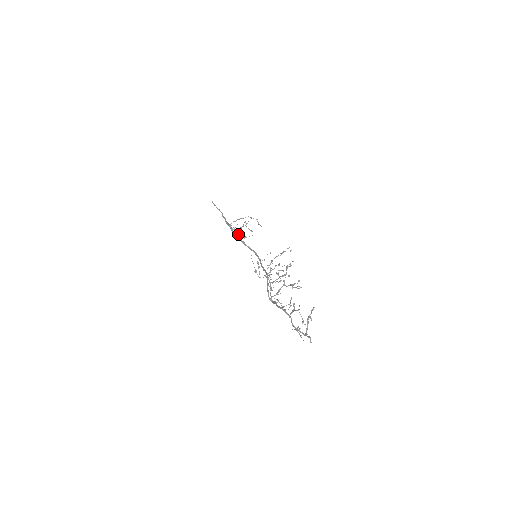
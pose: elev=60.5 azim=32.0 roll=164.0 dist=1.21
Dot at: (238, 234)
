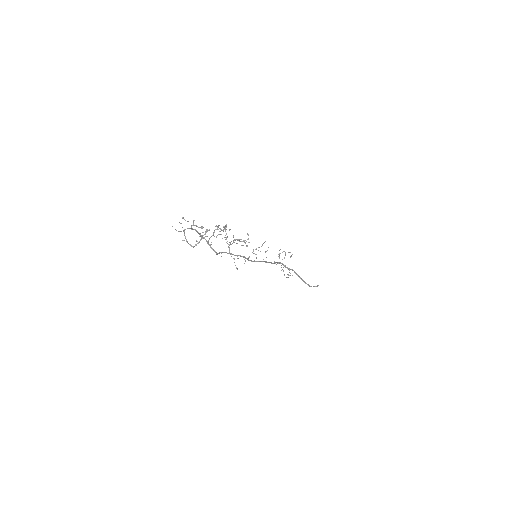
Dot at: occluded
